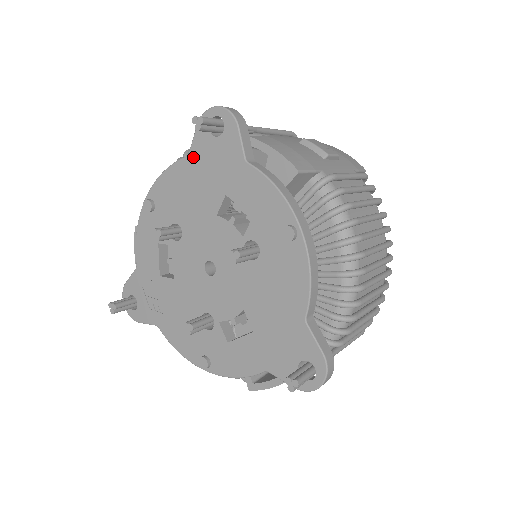
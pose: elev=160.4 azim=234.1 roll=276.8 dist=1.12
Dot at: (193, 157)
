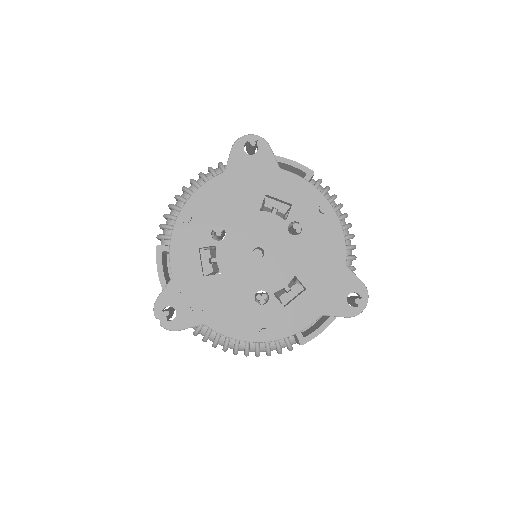
Dot at: (231, 172)
